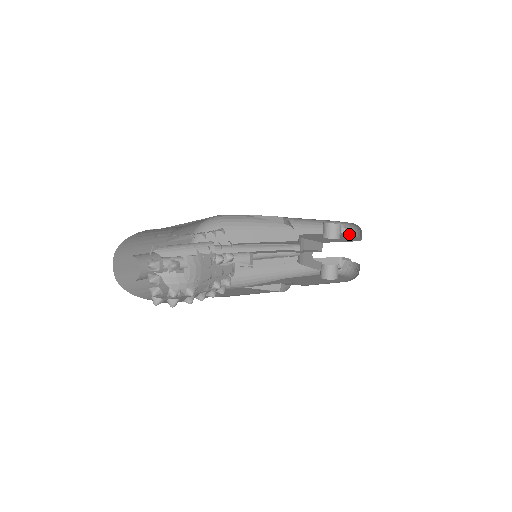
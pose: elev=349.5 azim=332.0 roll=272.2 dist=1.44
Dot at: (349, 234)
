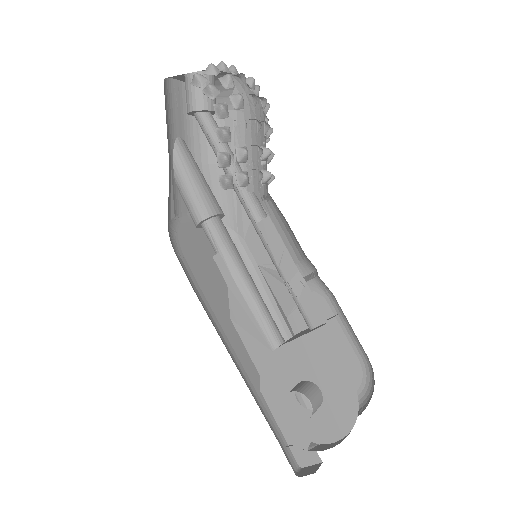
Dot at: occluded
